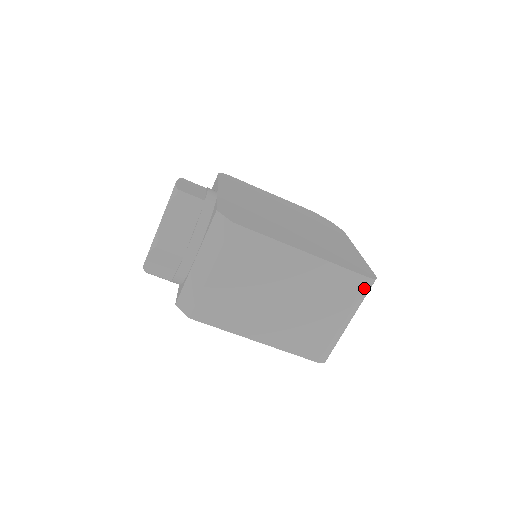
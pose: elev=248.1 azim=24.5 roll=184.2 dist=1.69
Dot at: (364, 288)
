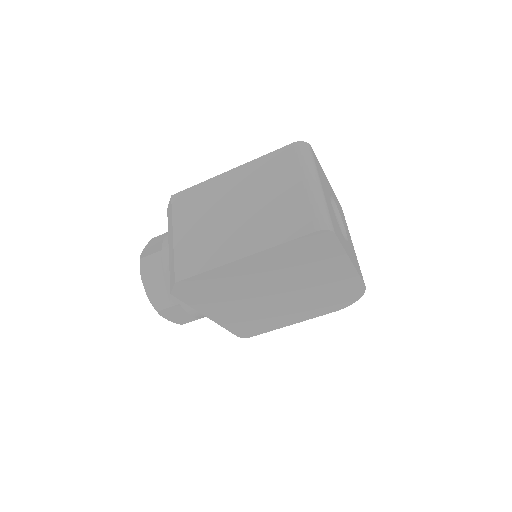
Dot at: (298, 151)
